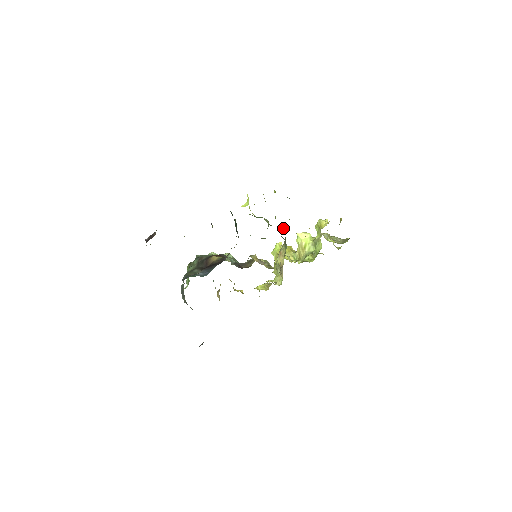
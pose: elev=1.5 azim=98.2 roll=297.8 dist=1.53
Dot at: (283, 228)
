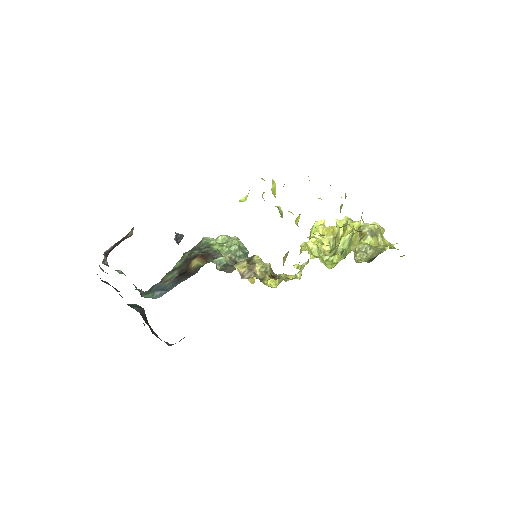
Dot at: occluded
